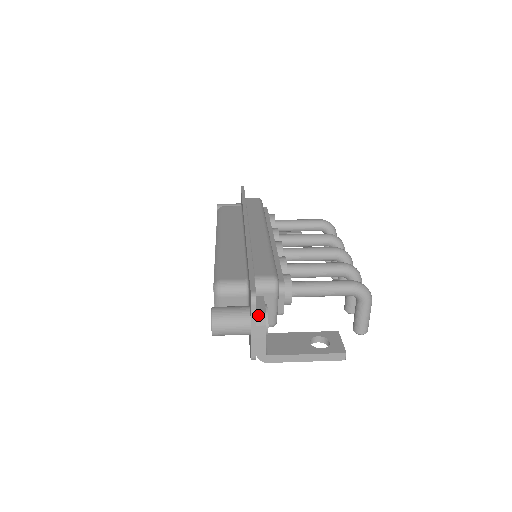
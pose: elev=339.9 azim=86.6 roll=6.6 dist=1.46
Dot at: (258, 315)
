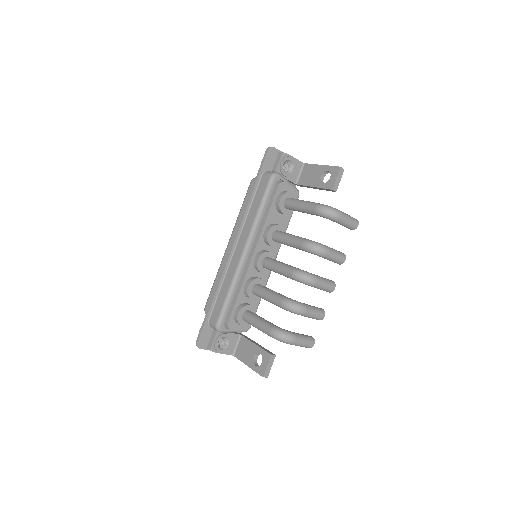
Dot at: (208, 349)
